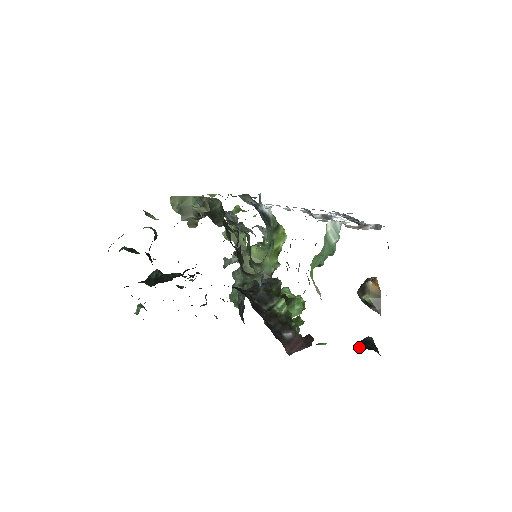
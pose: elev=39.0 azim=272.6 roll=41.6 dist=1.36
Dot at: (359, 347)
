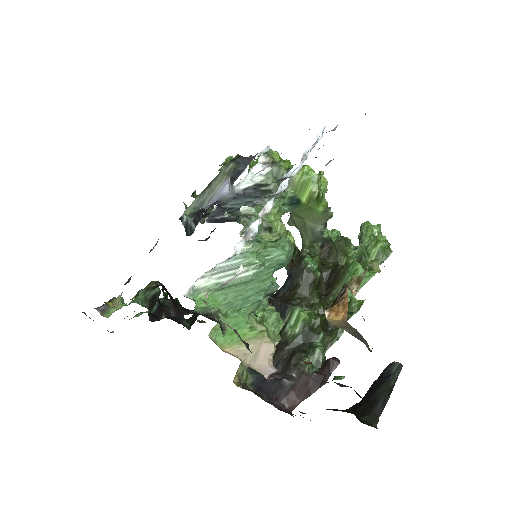
Dot at: (365, 396)
